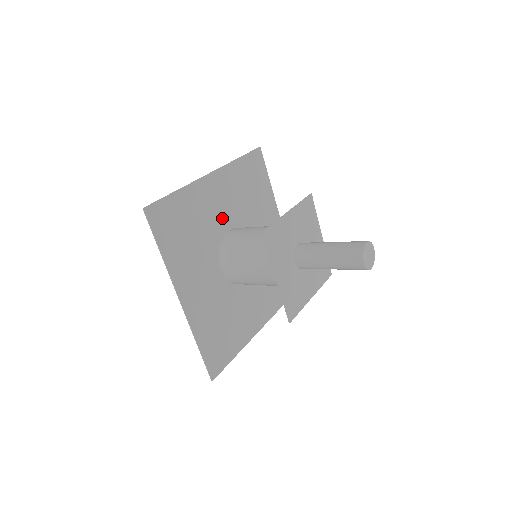
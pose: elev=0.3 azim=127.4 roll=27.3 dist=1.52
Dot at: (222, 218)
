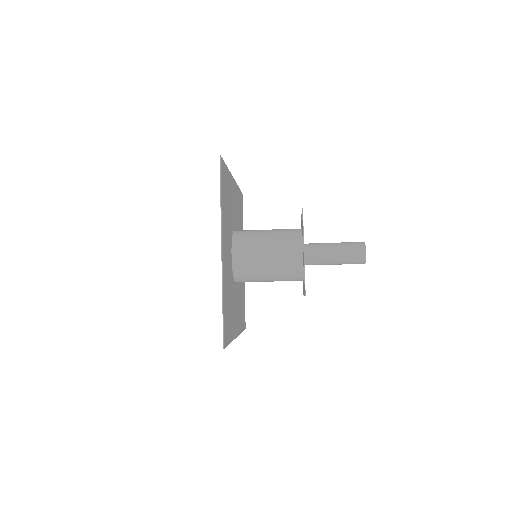
Dot at: (233, 217)
